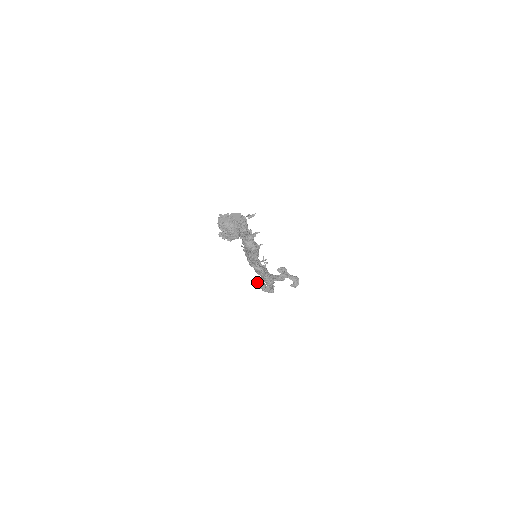
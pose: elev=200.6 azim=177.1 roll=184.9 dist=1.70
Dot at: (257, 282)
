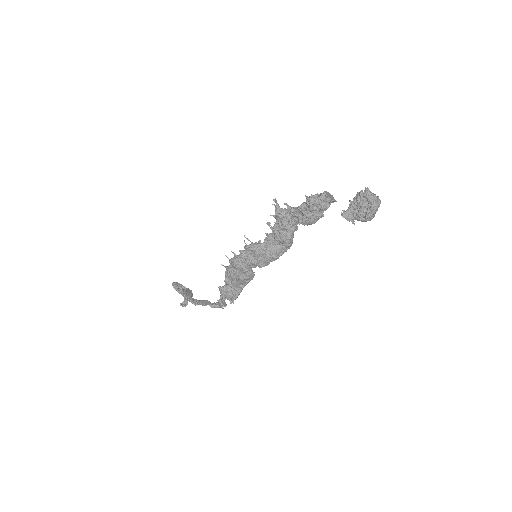
Dot at: (189, 299)
